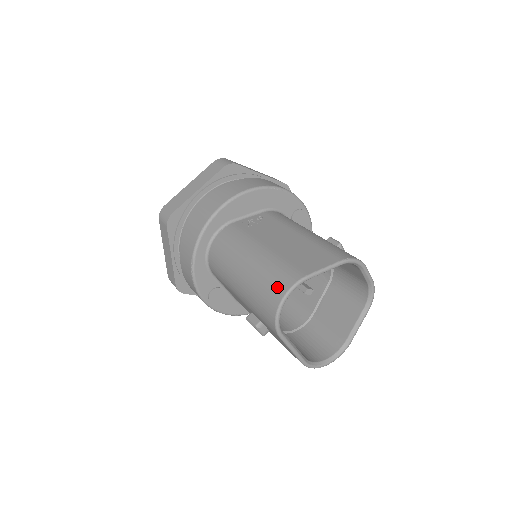
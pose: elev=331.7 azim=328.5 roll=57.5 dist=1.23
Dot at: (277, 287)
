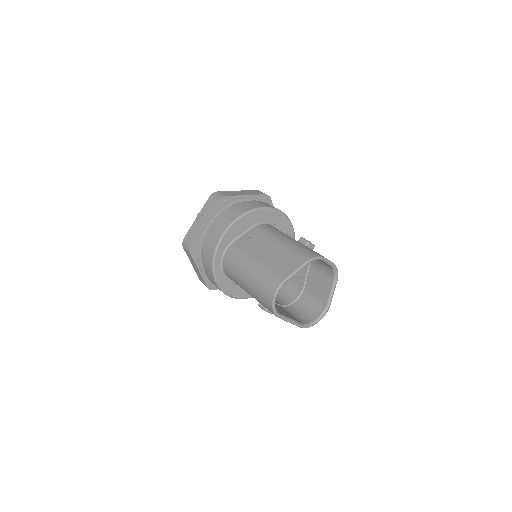
Dot at: (269, 290)
